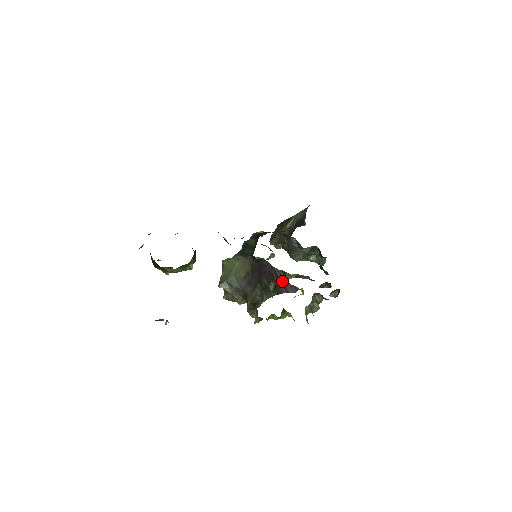
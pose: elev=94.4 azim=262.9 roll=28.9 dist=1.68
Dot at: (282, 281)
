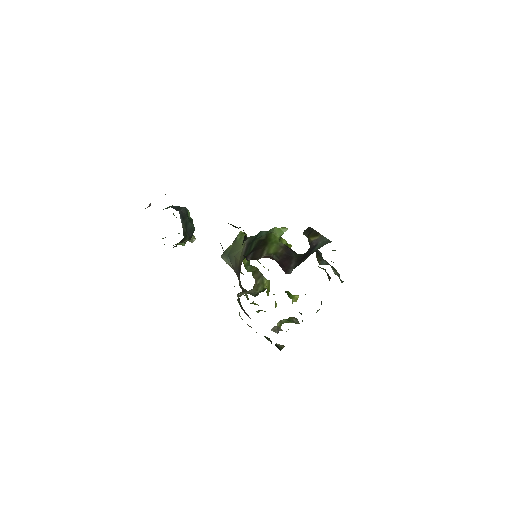
Dot at: occluded
